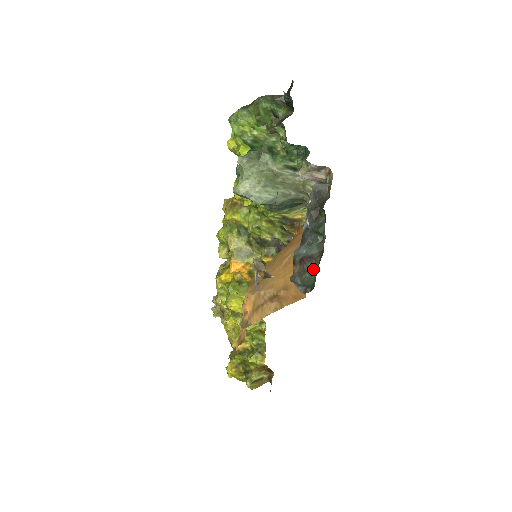
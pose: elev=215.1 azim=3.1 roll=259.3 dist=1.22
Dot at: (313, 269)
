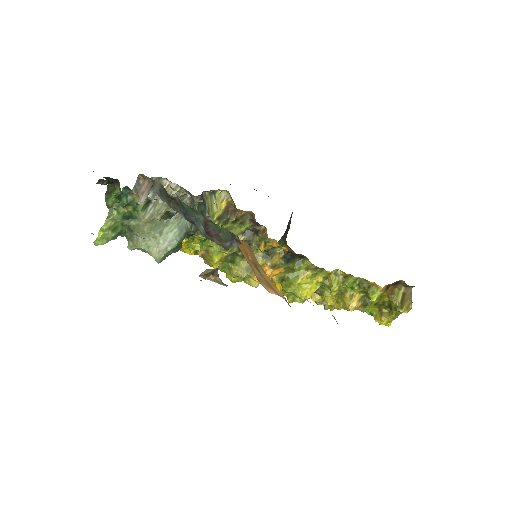
Dot at: (216, 227)
